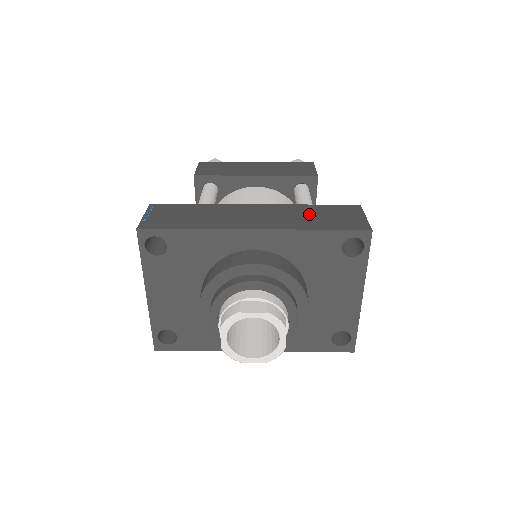
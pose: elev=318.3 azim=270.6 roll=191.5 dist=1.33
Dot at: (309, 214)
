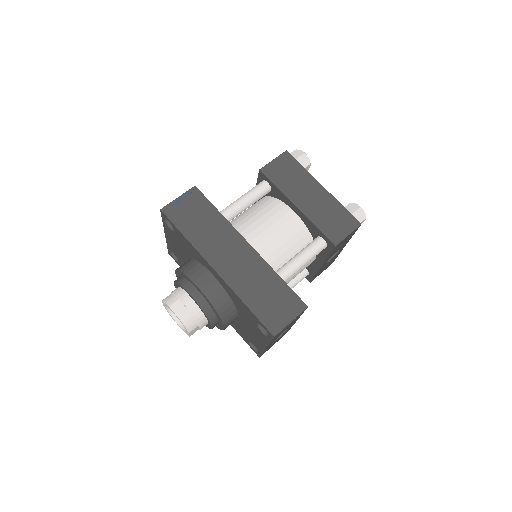
Dot at: (263, 286)
